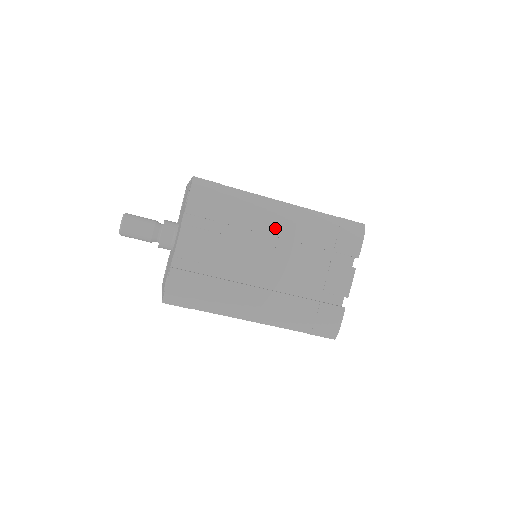
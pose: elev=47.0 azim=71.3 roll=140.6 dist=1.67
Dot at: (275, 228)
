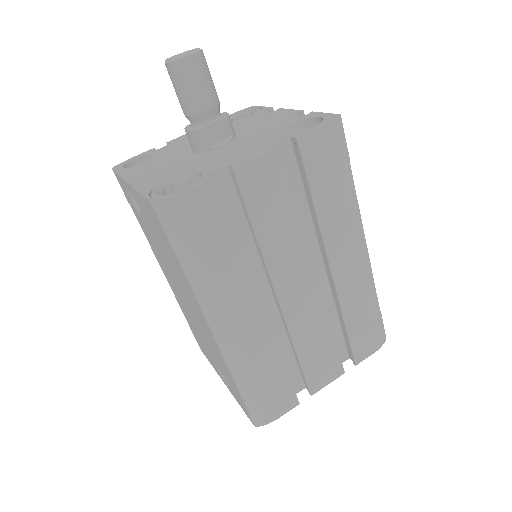
Dot at: (339, 260)
